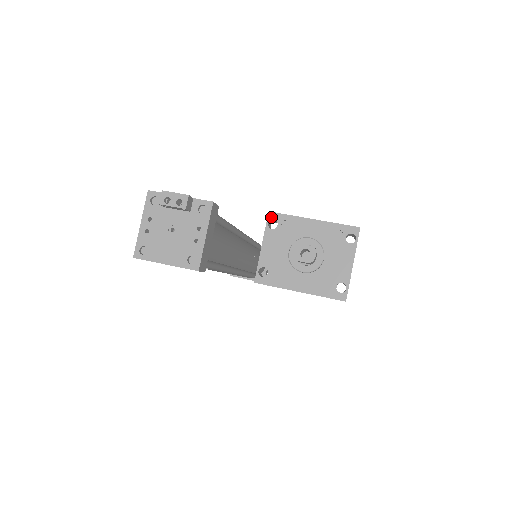
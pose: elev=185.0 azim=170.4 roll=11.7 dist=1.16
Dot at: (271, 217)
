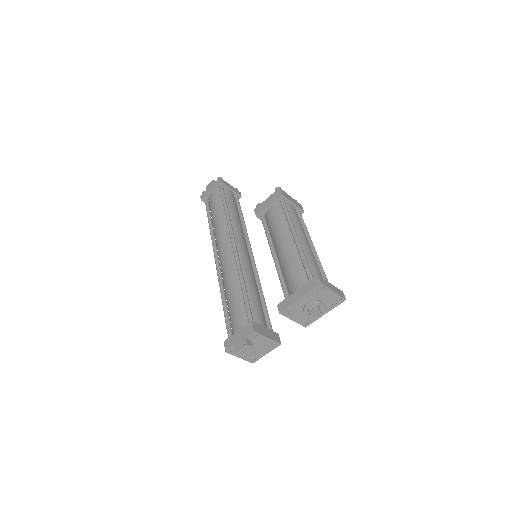
Dot at: (283, 313)
